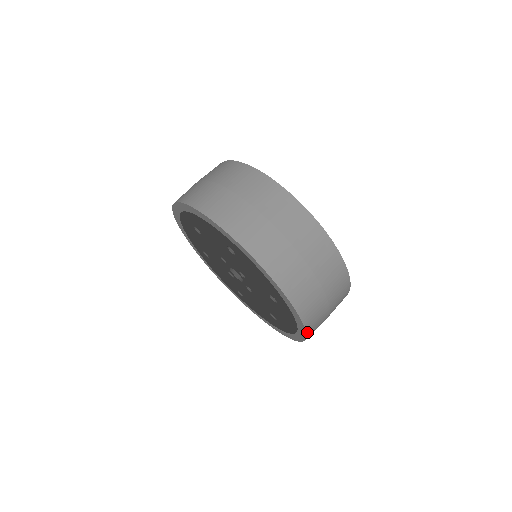
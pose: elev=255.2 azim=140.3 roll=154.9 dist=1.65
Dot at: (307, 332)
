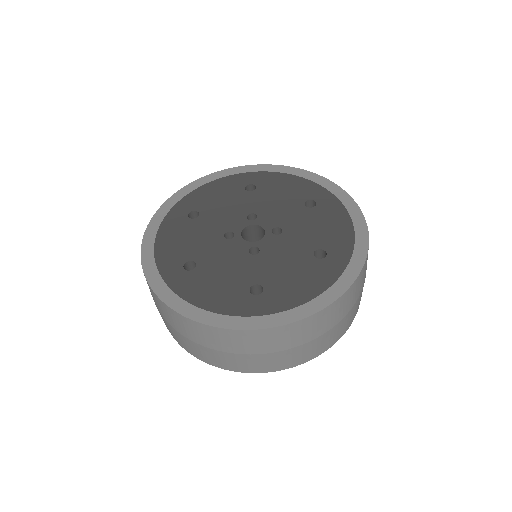
Dot at: (339, 298)
